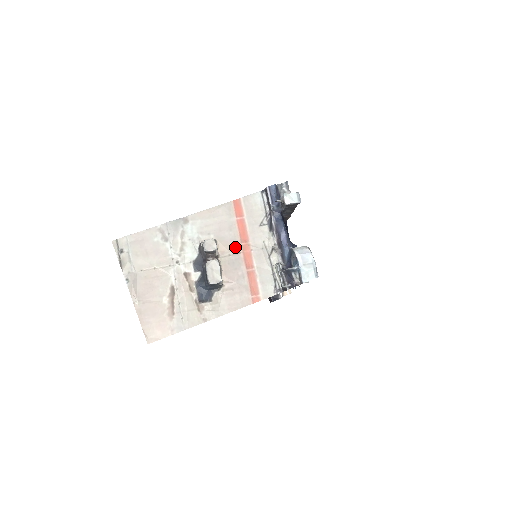
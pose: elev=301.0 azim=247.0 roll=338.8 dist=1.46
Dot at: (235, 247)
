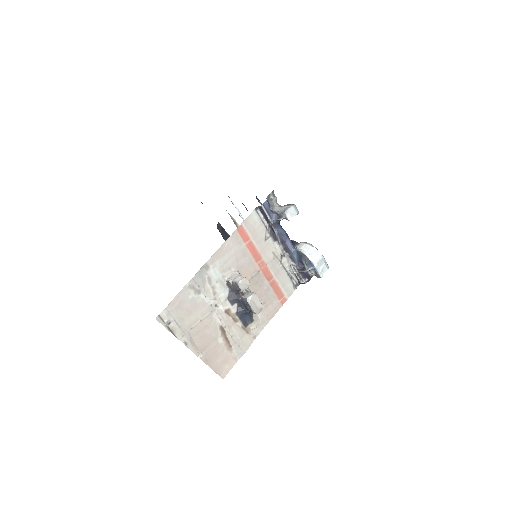
Dot at: (254, 269)
